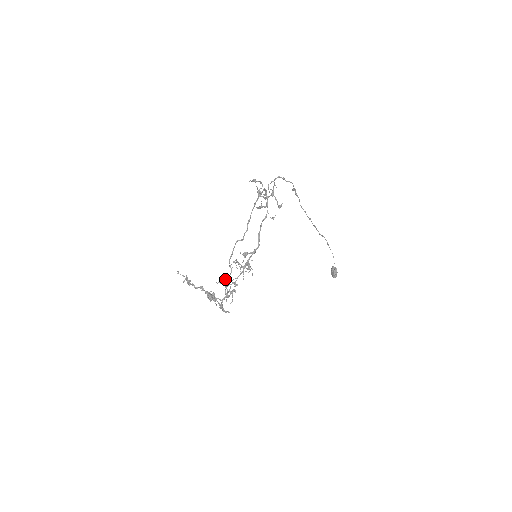
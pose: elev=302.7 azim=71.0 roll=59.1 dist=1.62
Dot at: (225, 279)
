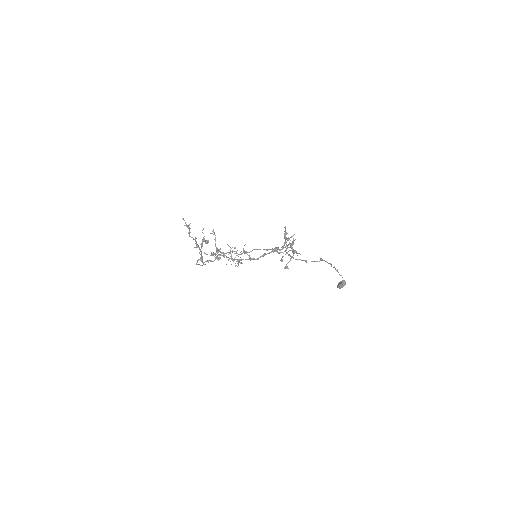
Dot at: occluded
